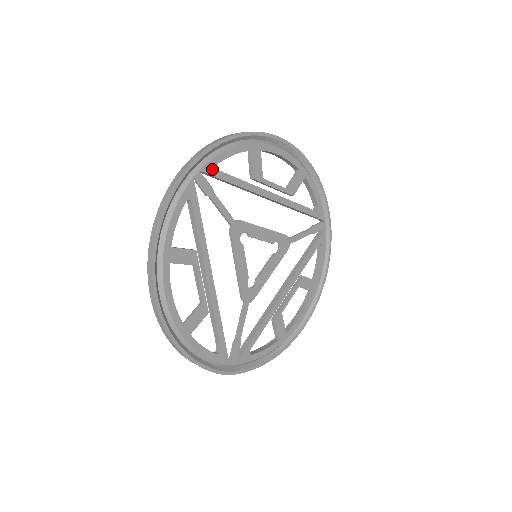
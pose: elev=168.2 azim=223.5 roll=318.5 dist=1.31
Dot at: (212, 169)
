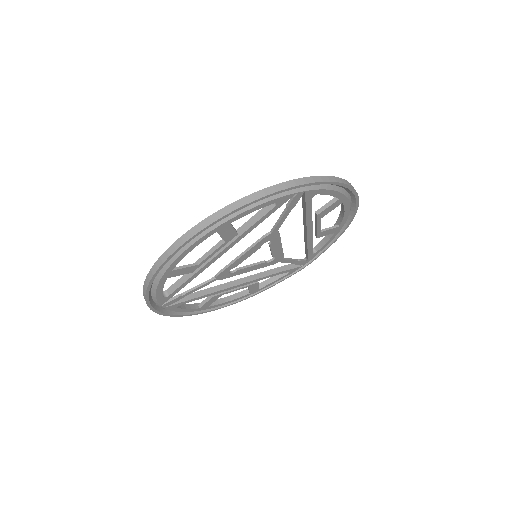
Dot at: (165, 299)
